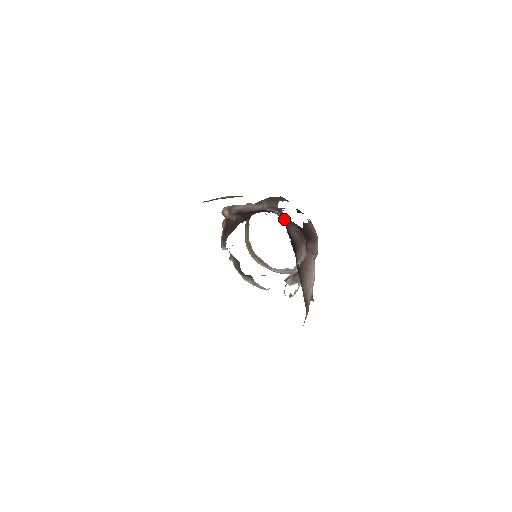
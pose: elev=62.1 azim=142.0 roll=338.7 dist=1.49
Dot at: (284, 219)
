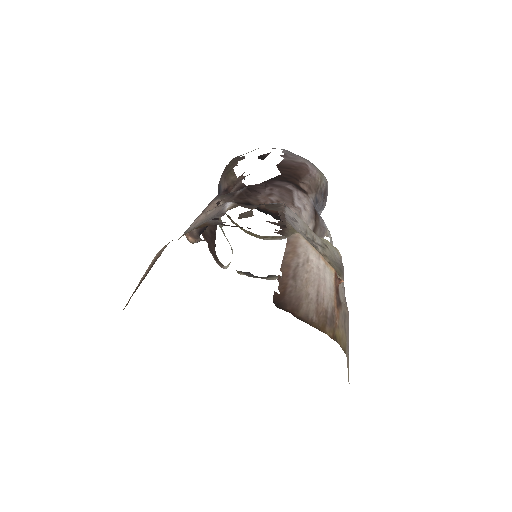
Dot at: (245, 199)
